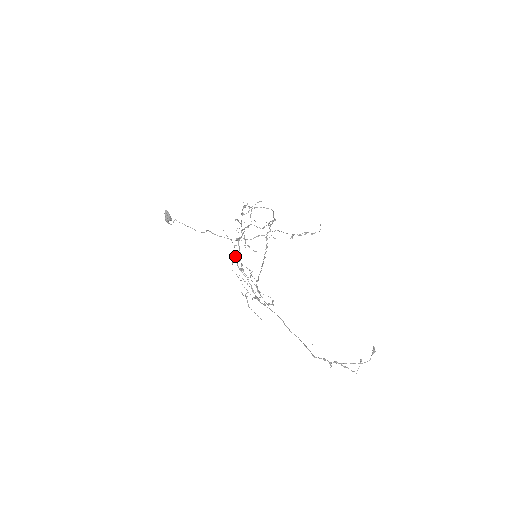
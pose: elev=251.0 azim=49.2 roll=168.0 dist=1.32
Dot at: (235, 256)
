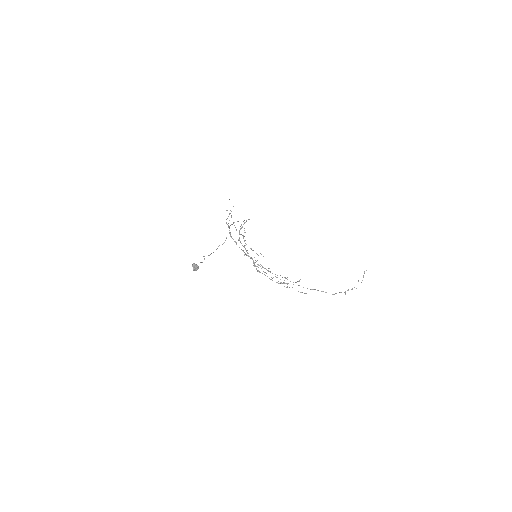
Dot at: occluded
